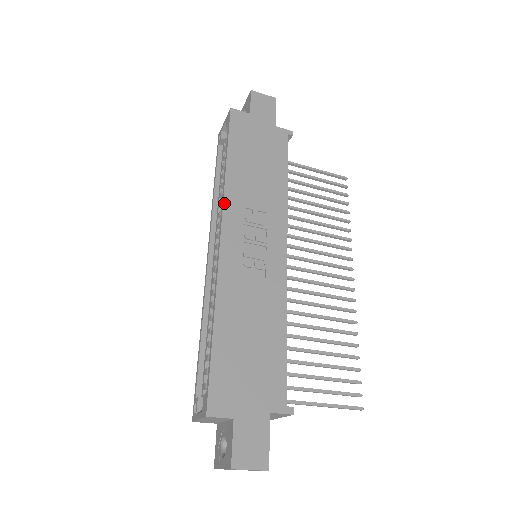
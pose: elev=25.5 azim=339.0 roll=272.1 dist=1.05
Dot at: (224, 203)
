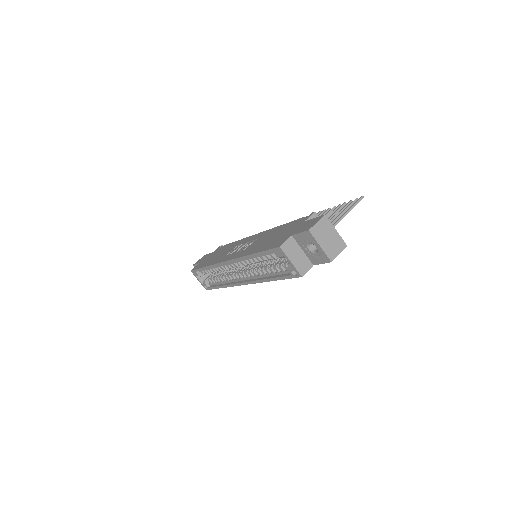
Dot at: (217, 263)
